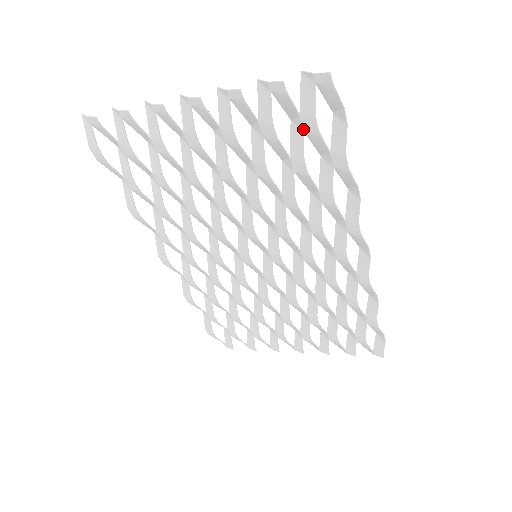
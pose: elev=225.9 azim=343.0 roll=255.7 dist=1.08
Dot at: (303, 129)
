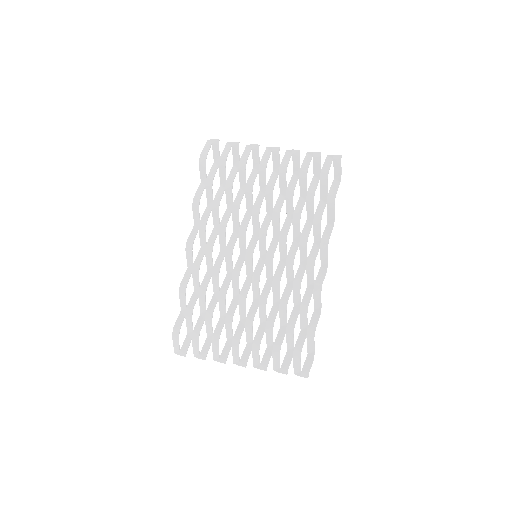
Dot at: (320, 178)
